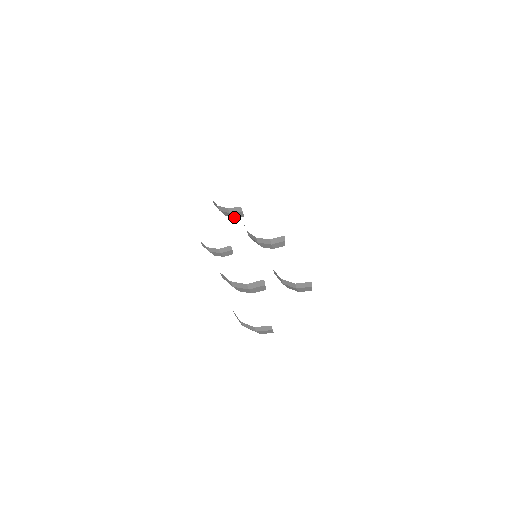
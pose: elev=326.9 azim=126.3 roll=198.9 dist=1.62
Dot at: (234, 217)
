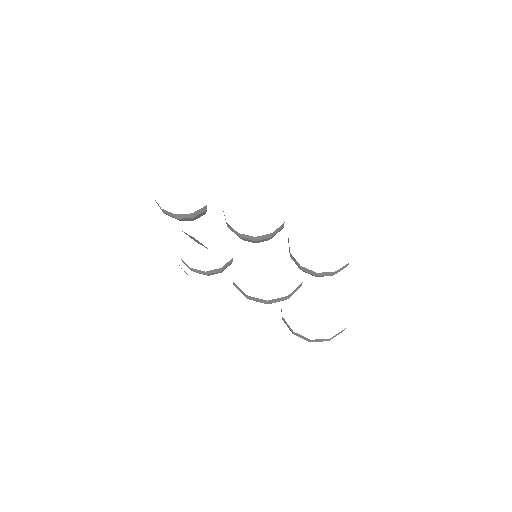
Dot at: (194, 219)
